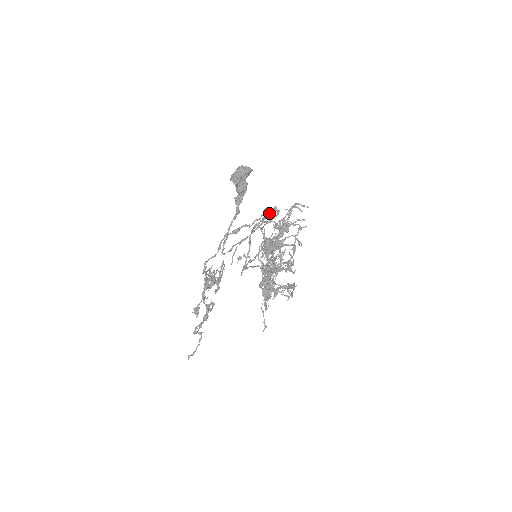
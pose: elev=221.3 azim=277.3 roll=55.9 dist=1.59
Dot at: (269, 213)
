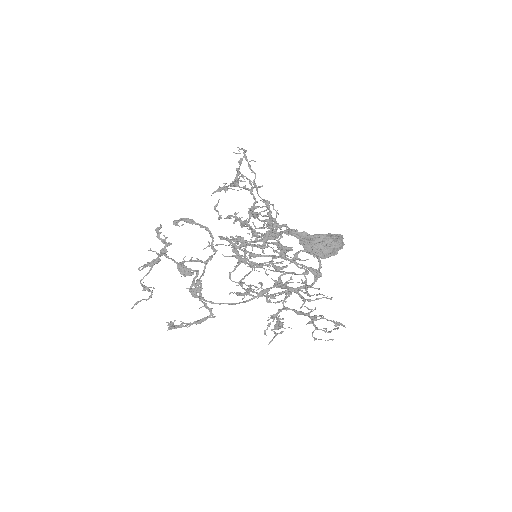
Dot at: (310, 268)
